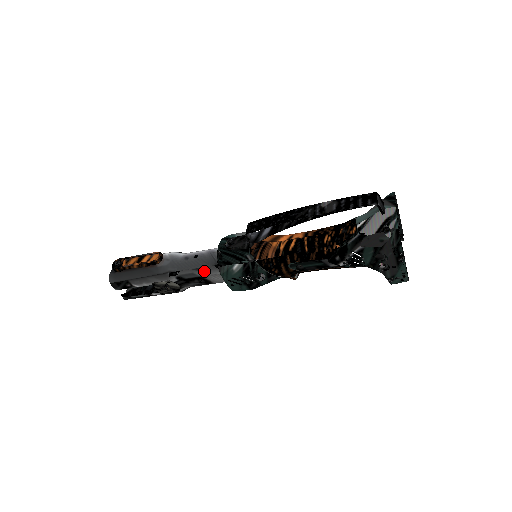
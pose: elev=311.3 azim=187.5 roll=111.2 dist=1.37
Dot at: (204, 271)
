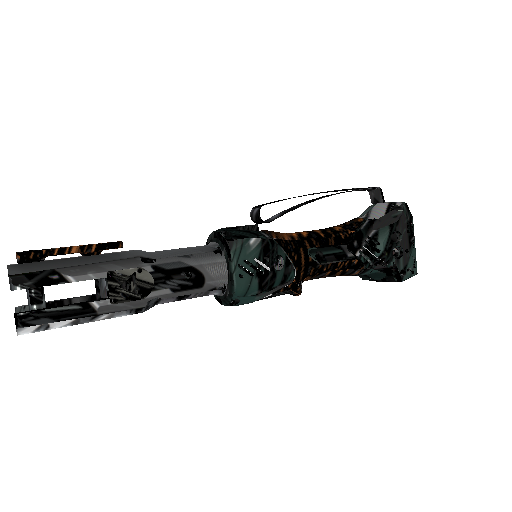
Dot at: (198, 258)
